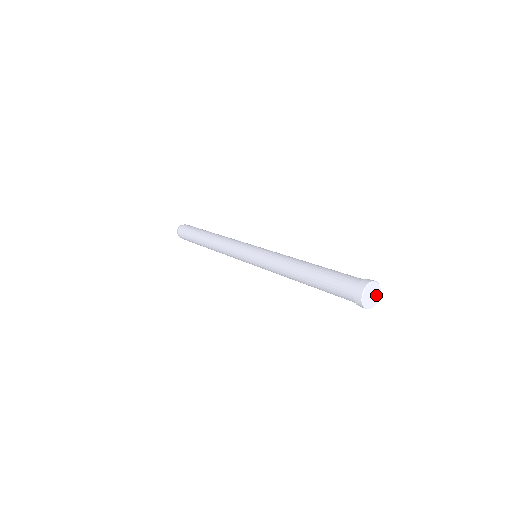
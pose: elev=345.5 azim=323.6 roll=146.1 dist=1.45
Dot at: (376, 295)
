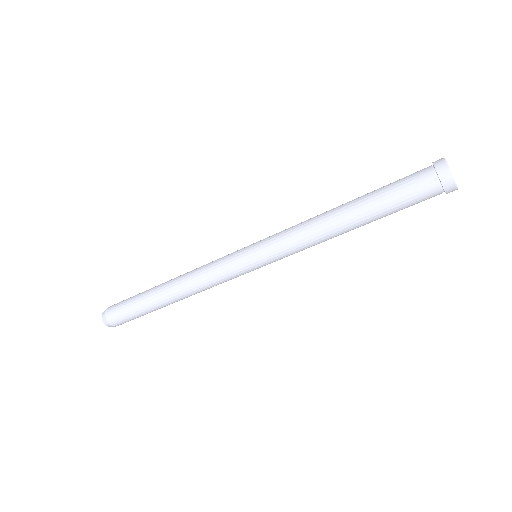
Dot at: occluded
